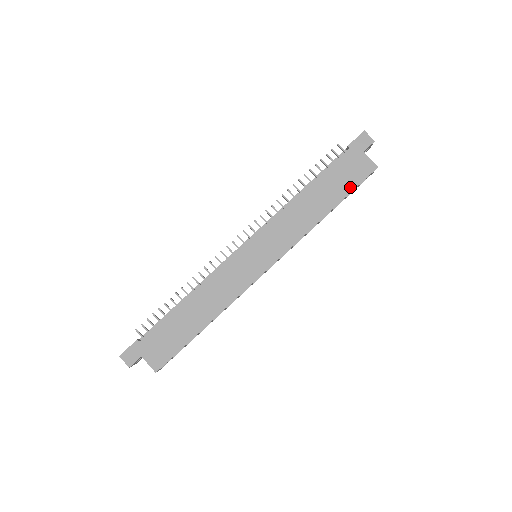
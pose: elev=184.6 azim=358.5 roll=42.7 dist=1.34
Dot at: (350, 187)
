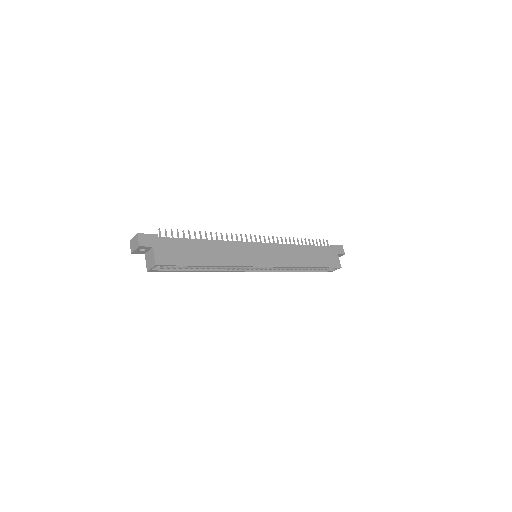
Dot at: (325, 264)
